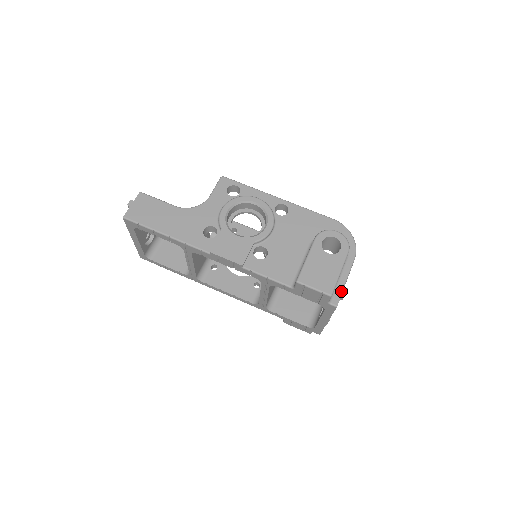
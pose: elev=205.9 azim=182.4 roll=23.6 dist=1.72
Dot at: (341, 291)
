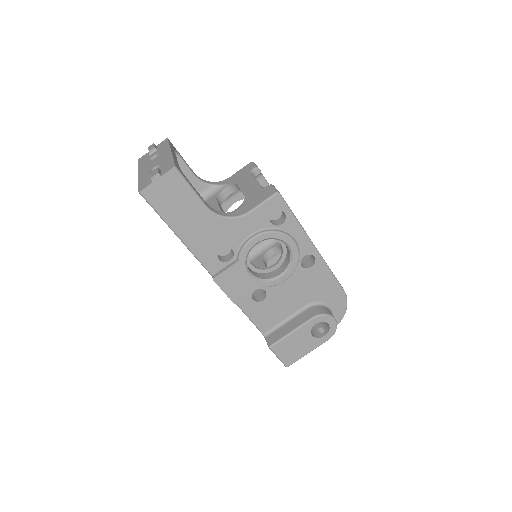
Dot at: occluded
